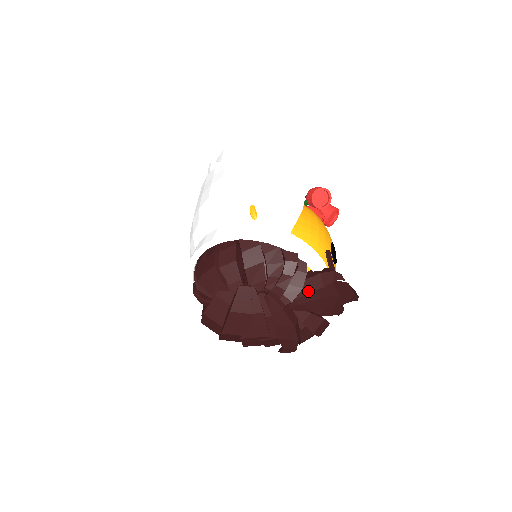
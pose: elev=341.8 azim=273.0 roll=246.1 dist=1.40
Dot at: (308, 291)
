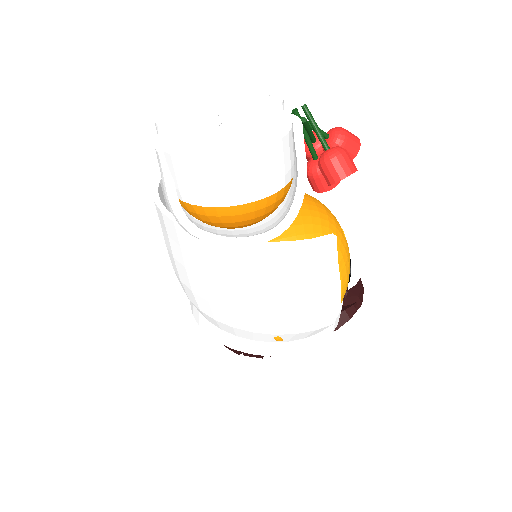
Dot at: occluded
